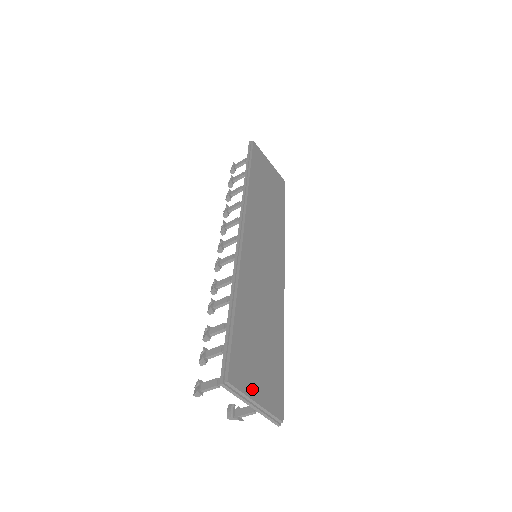
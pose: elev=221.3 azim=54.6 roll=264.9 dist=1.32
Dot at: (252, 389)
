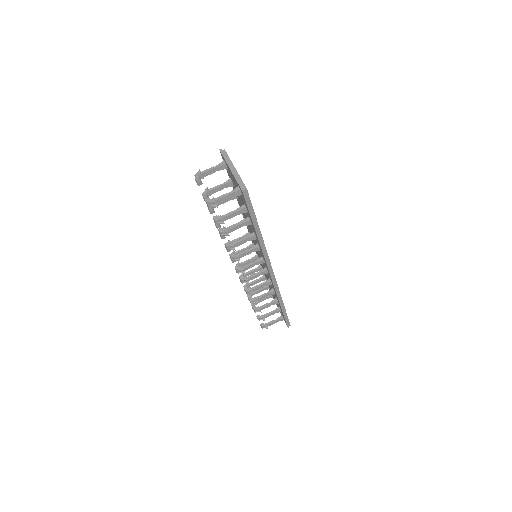
Dot at: occluded
